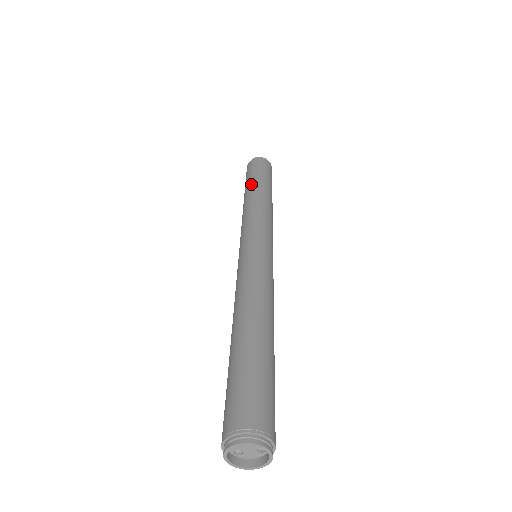
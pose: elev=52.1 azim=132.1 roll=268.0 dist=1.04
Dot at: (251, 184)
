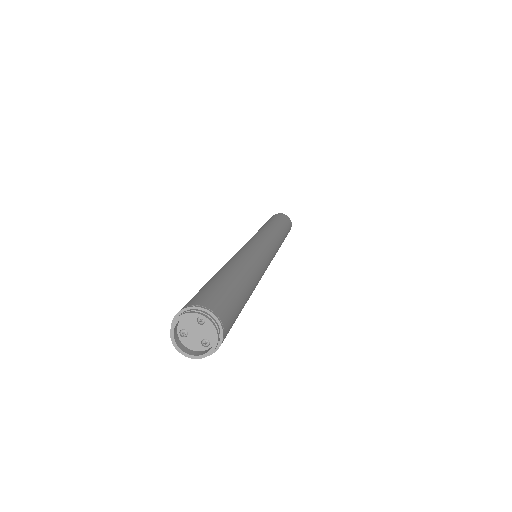
Dot at: (274, 221)
